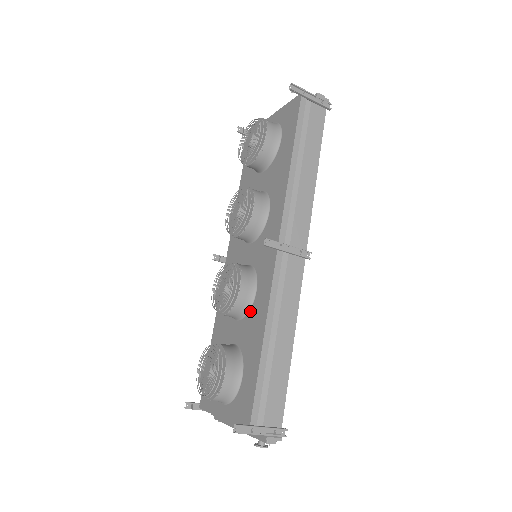
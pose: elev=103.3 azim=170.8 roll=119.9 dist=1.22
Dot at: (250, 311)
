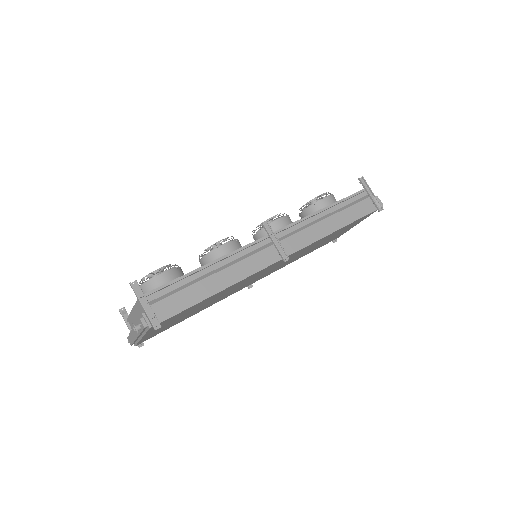
Dot at: occluded
